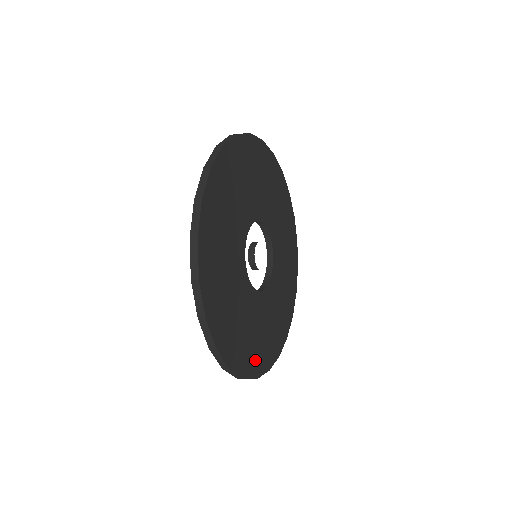
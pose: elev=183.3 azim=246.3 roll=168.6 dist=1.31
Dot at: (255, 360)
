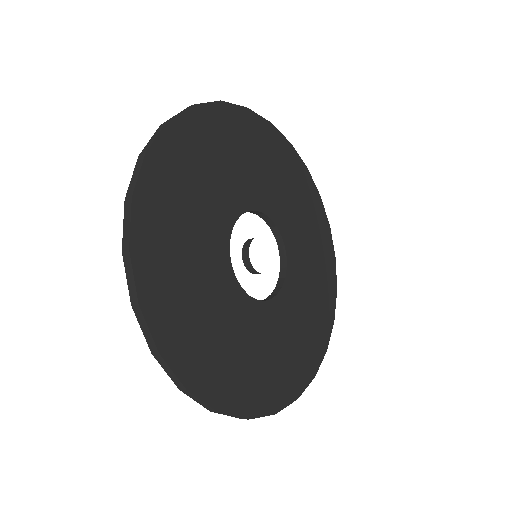
Dot at: (195, 359)
